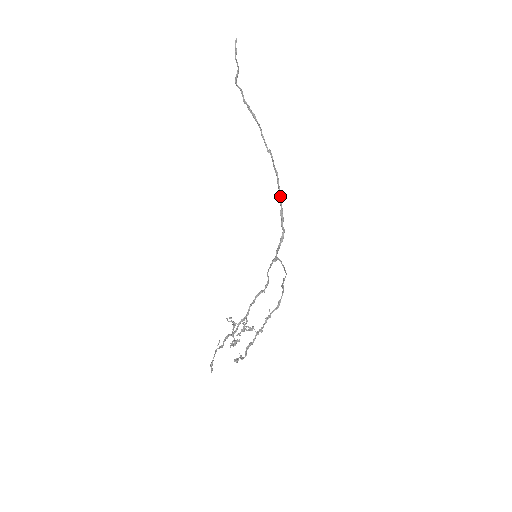
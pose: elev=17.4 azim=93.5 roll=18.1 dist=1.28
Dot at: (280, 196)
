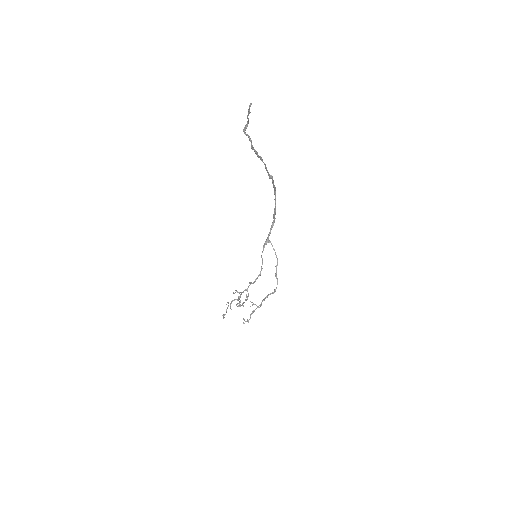
Dot at: (275, 201)
